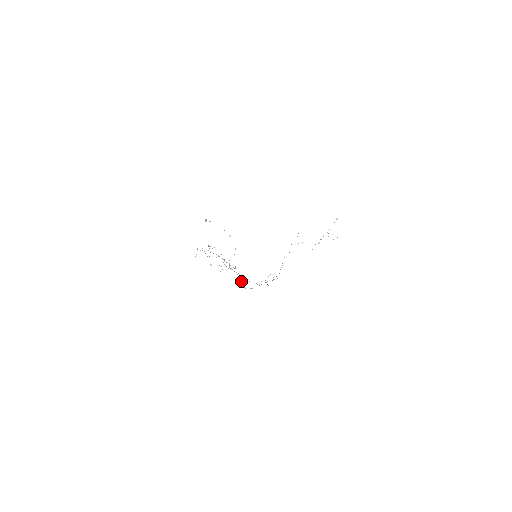
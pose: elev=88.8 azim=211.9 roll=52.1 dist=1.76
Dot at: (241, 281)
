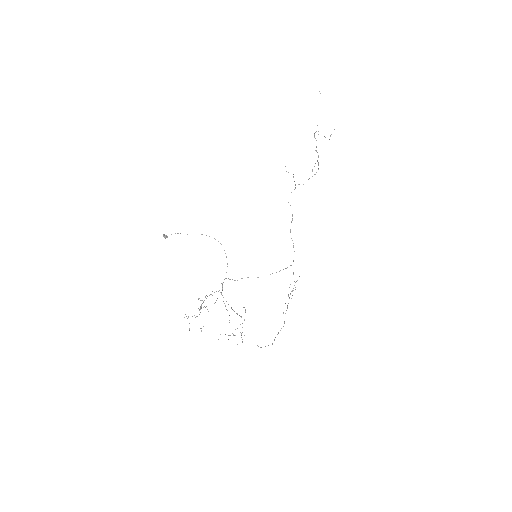
Dot at: occluded
